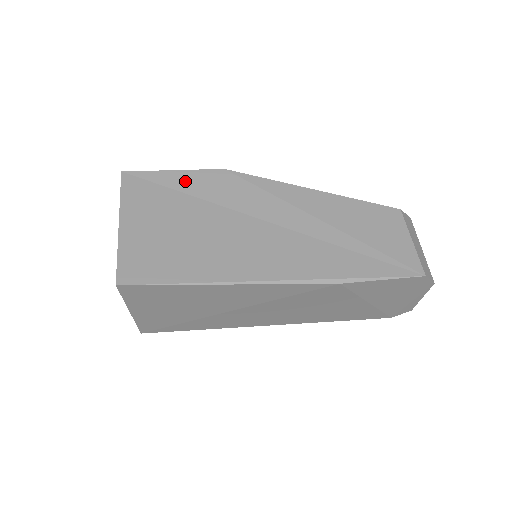
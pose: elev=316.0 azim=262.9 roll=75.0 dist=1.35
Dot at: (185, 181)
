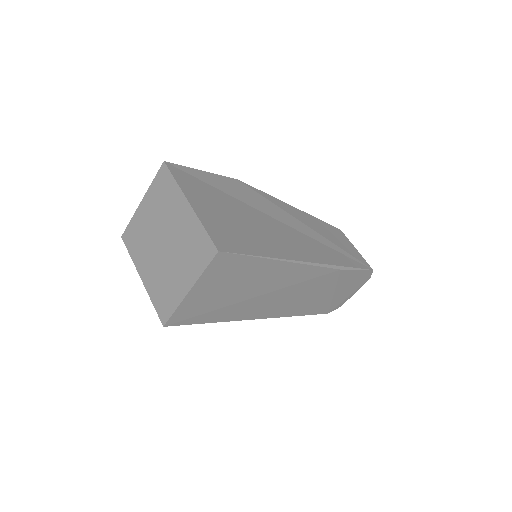
Dot at: (216, 181)
